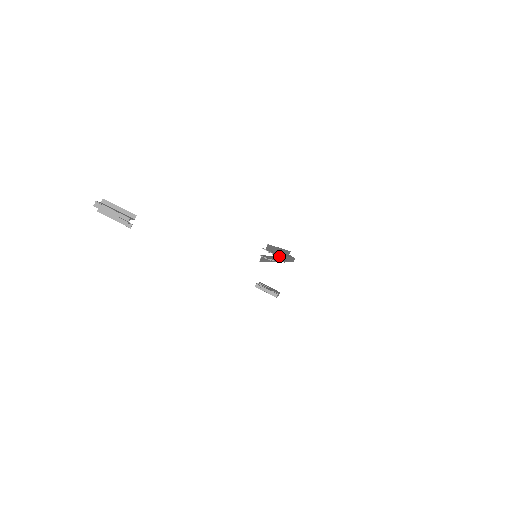
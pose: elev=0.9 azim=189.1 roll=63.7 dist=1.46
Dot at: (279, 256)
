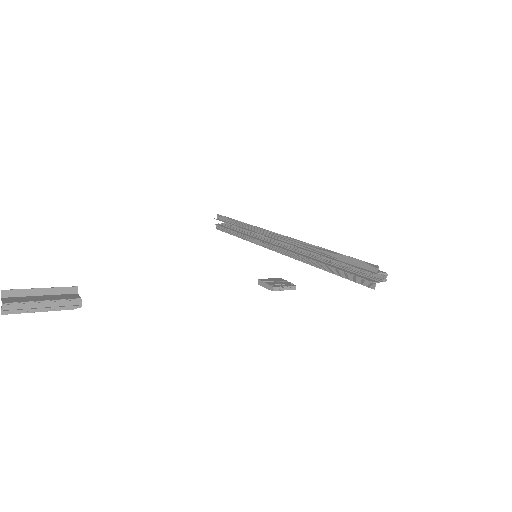
Dot at: occluded
